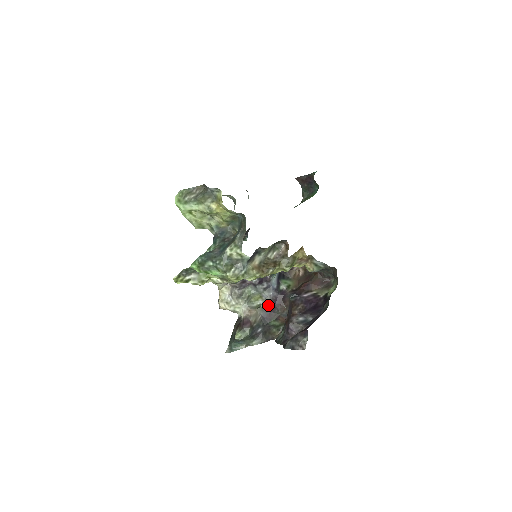
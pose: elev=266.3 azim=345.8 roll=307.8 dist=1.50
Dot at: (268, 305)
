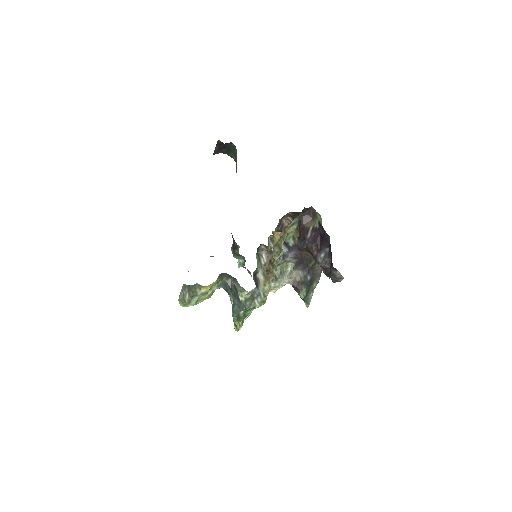
Dot at: (296, 262)
